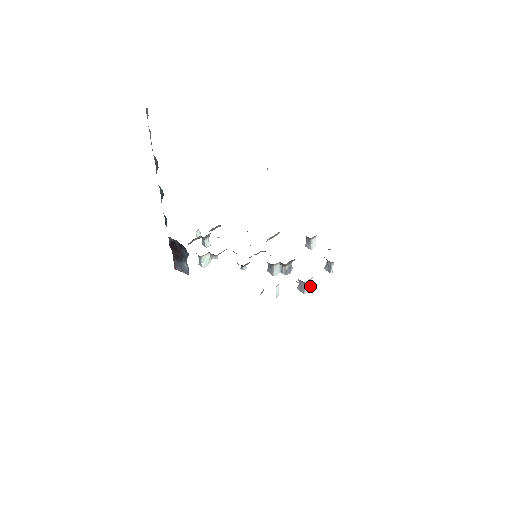
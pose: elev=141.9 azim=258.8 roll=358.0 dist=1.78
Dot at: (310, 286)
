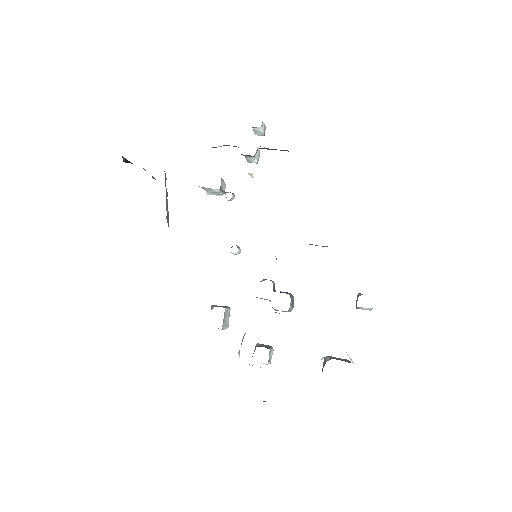
Dot at: occluded
